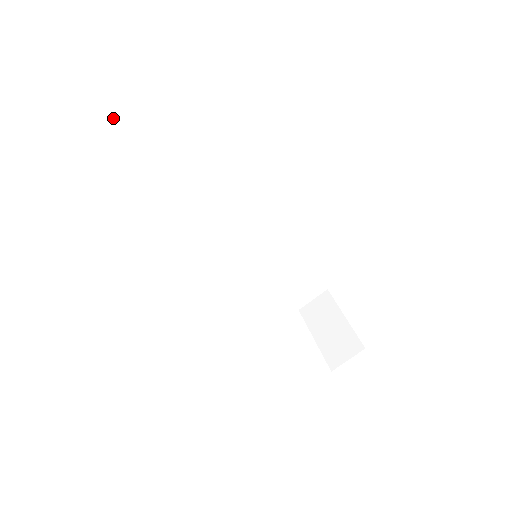
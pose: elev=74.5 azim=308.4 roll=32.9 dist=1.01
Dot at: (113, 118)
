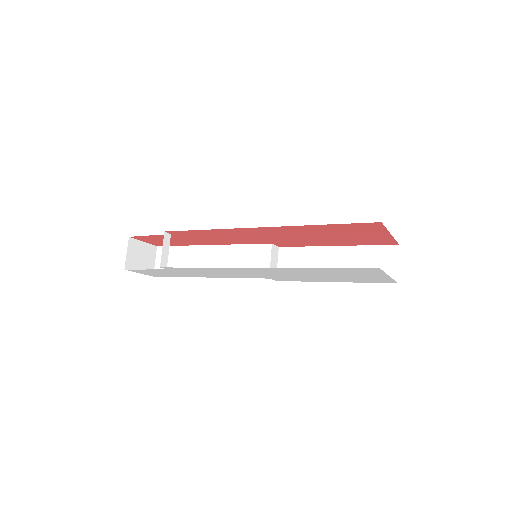
Dot at: (163, 268)
